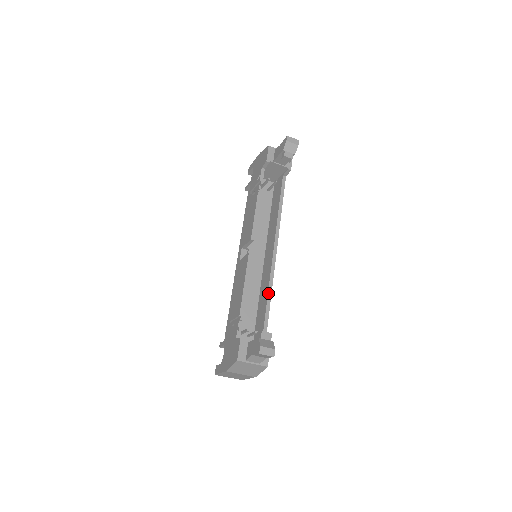
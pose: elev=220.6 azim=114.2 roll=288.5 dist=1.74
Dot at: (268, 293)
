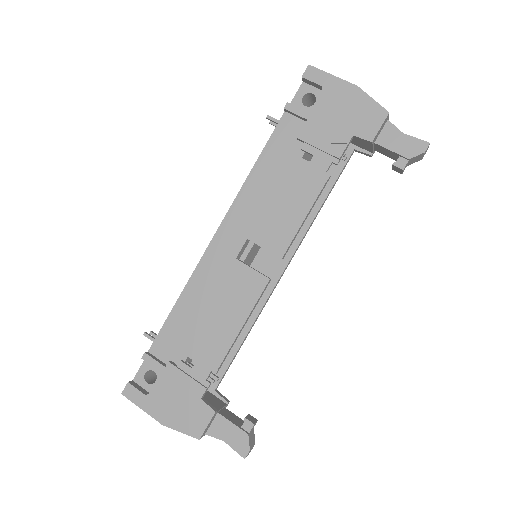
Dot at: occluded
